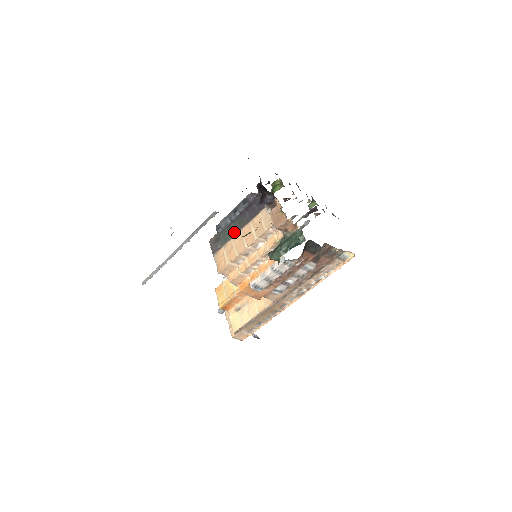
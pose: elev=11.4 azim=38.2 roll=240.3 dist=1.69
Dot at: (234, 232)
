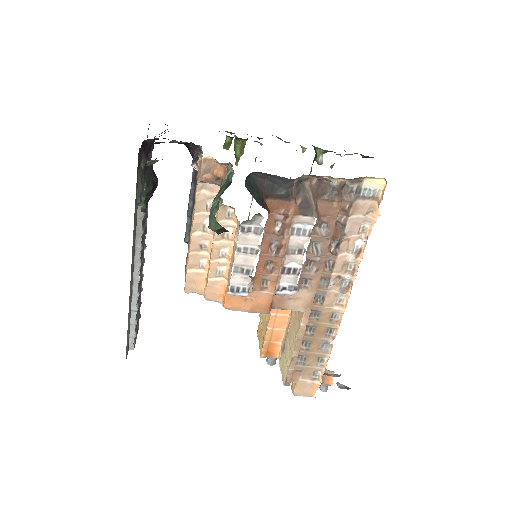
Dot at: occluded
